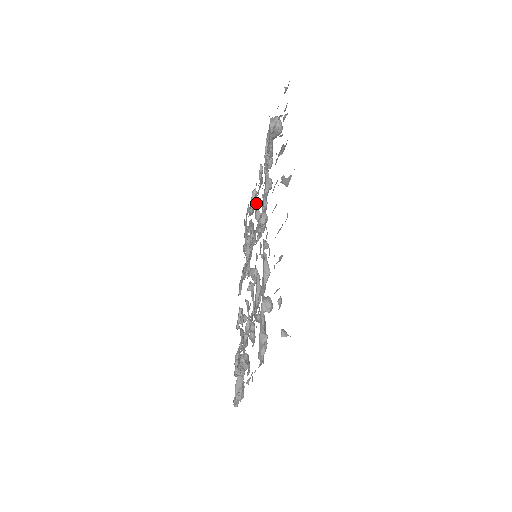
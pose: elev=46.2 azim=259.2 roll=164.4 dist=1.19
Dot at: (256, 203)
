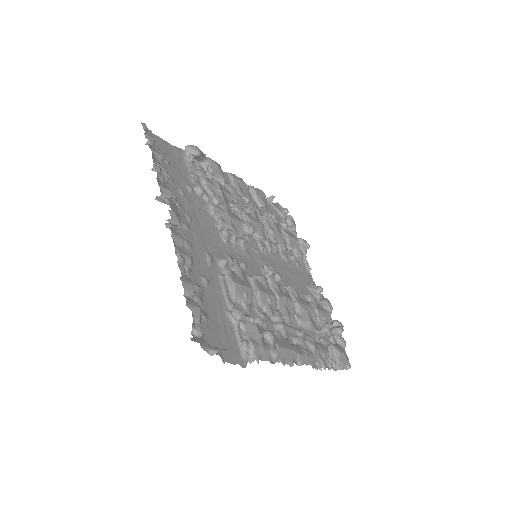
Dot at: occluded
